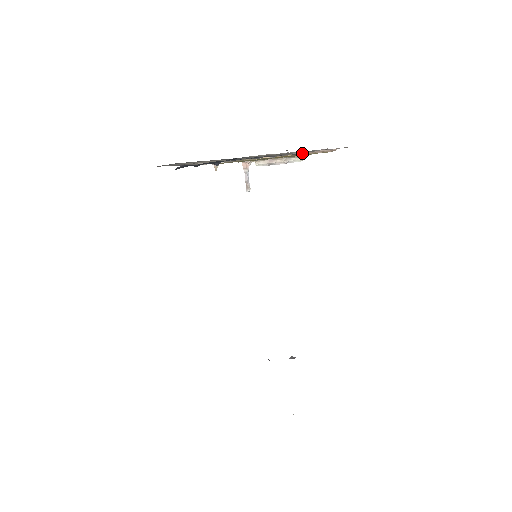
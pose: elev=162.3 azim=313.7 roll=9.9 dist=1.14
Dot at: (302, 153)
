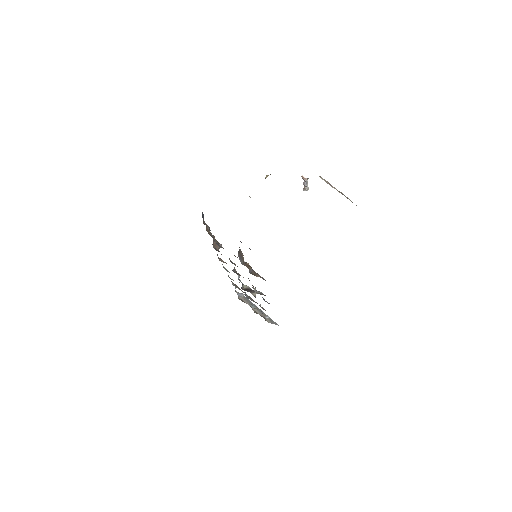
Dot at: occluded
